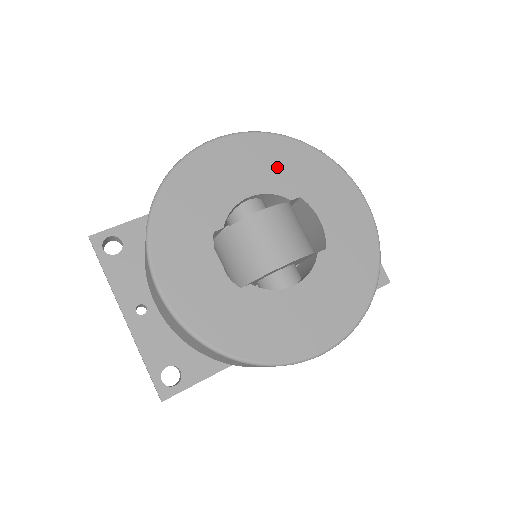
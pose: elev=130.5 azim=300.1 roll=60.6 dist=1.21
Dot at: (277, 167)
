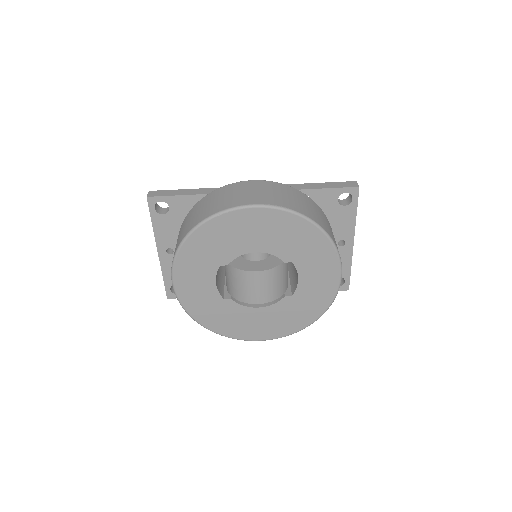
Dot at: (287, 239)
